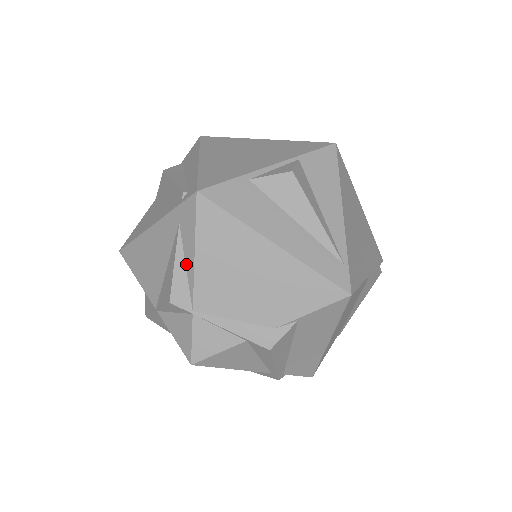
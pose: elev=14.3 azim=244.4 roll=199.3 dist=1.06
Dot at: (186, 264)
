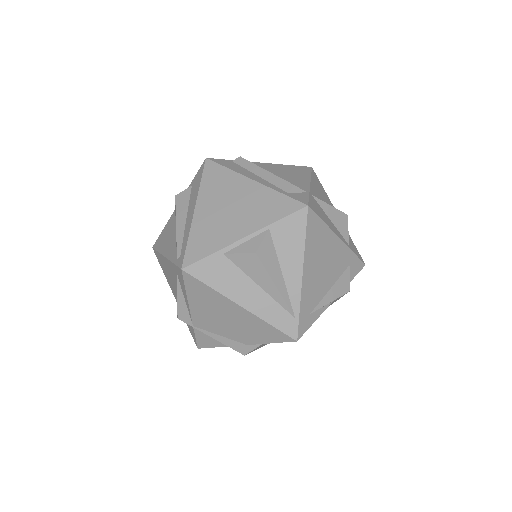
Dot at: (185, 300)
